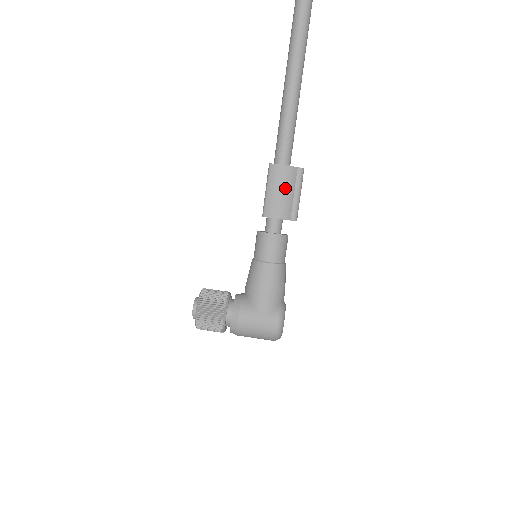
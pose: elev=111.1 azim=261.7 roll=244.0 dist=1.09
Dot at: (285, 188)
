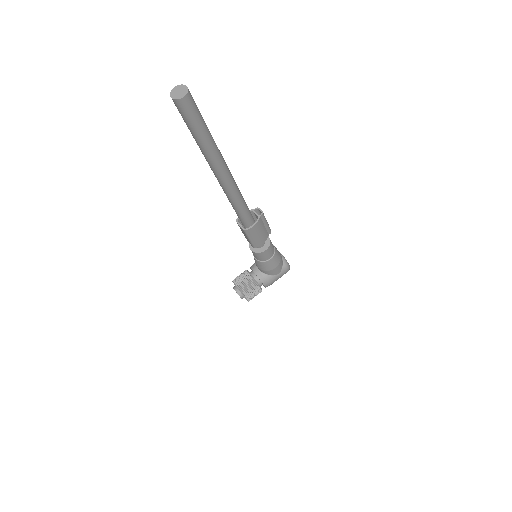
Dot at: (260, 231)
